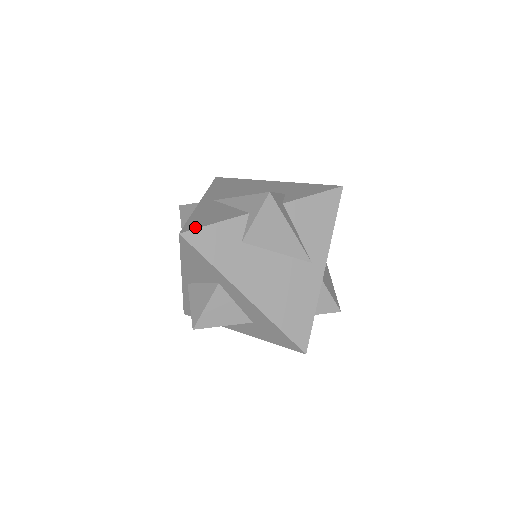
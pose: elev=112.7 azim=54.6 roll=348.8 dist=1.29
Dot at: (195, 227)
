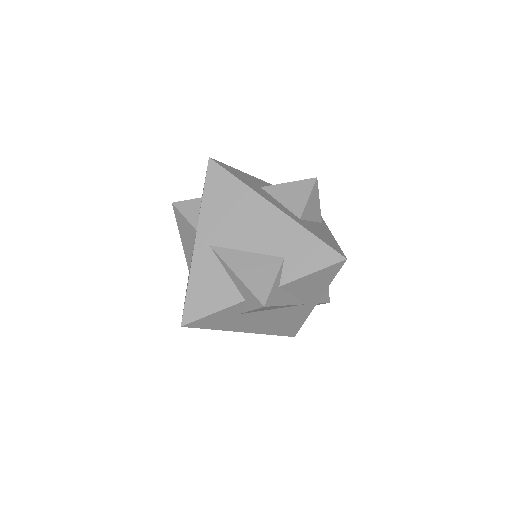
Dot at: (194, 318)
